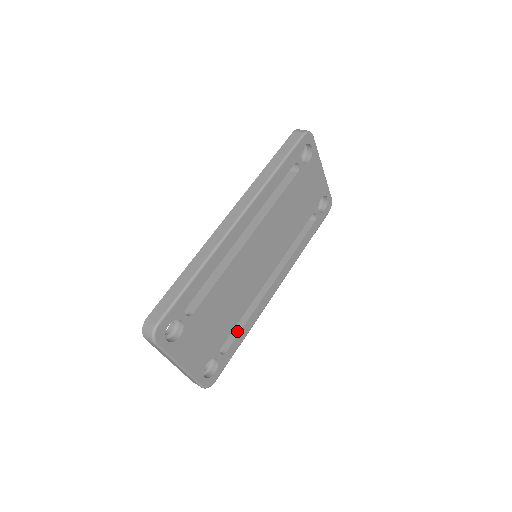
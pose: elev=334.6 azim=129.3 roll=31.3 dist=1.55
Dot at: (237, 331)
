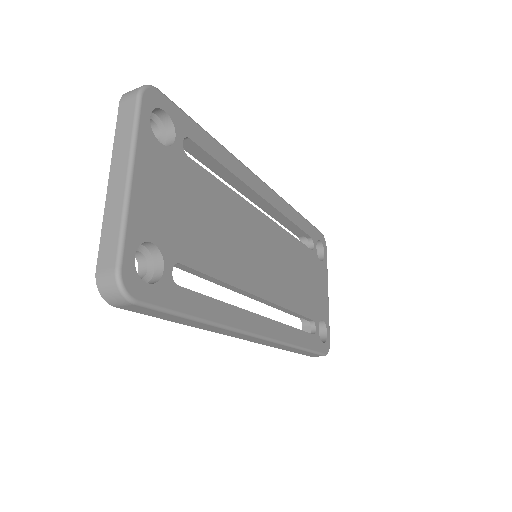
Dot at: (201, 295)
